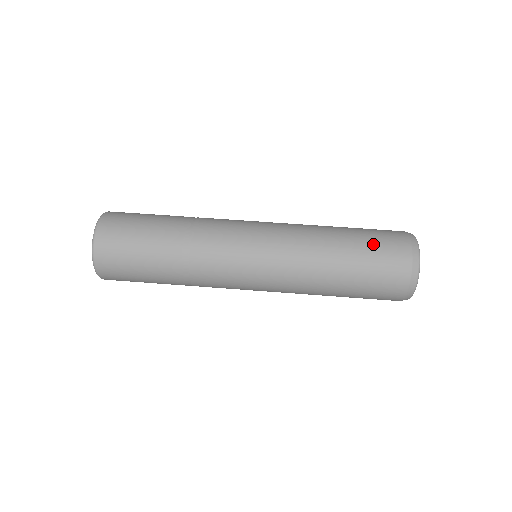
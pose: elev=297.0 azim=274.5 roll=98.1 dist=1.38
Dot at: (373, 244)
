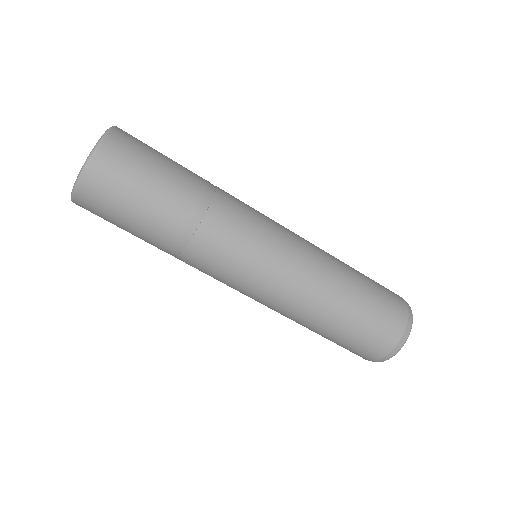
Dot at: (340, 345)
